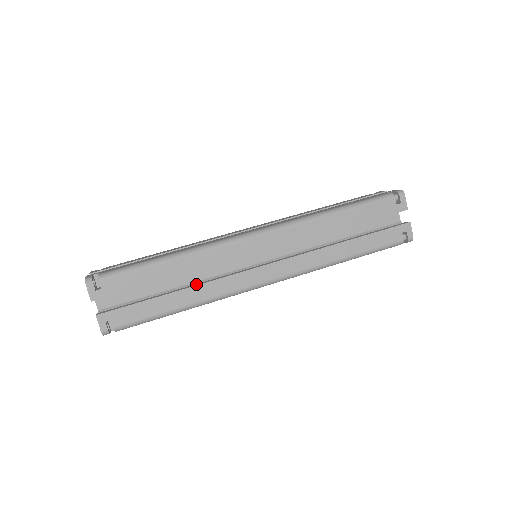
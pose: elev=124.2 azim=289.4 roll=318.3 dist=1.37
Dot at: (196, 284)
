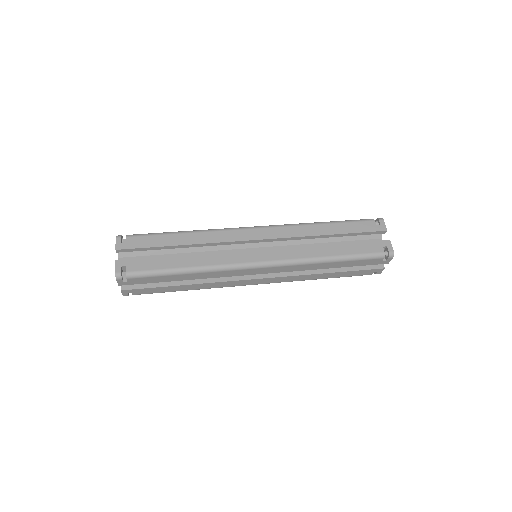
Dot at: (201, 255)
